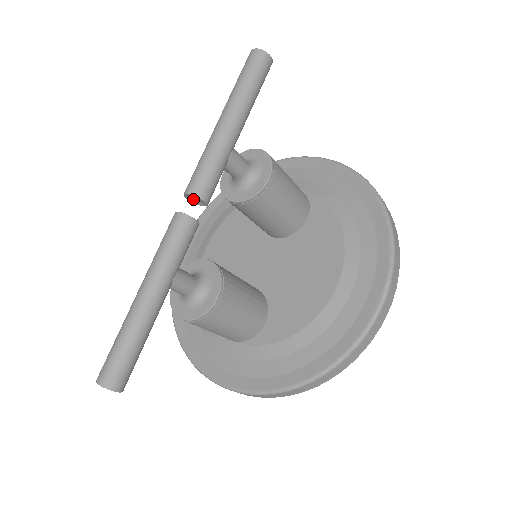
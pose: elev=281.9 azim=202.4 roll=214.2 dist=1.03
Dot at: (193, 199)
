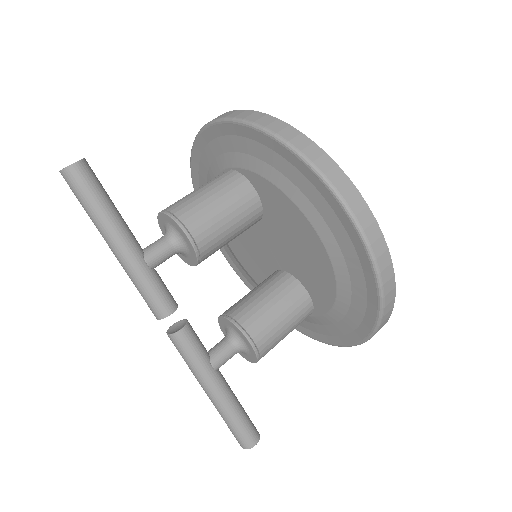
Dot at: occluded
